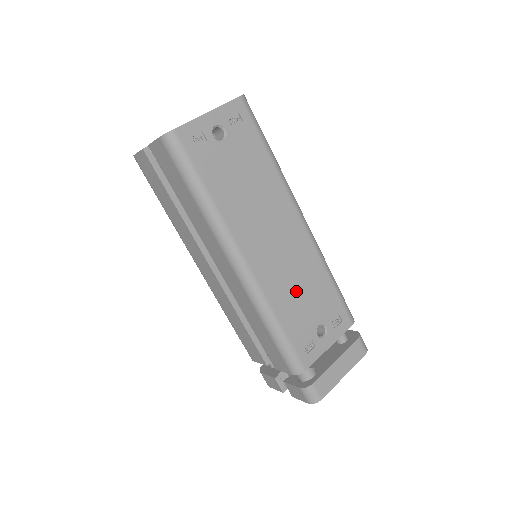
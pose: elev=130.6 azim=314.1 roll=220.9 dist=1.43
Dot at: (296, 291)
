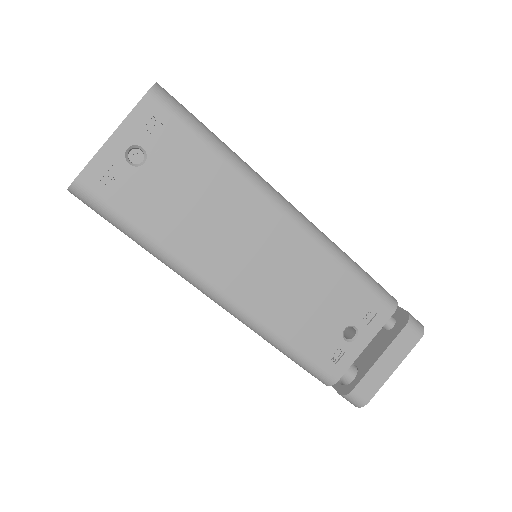
Dot at: (302, 302)
